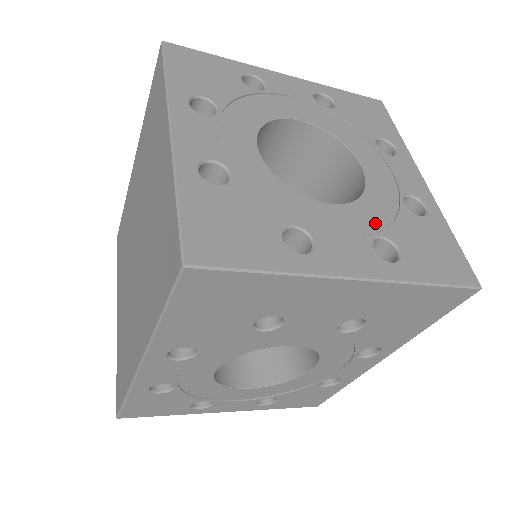
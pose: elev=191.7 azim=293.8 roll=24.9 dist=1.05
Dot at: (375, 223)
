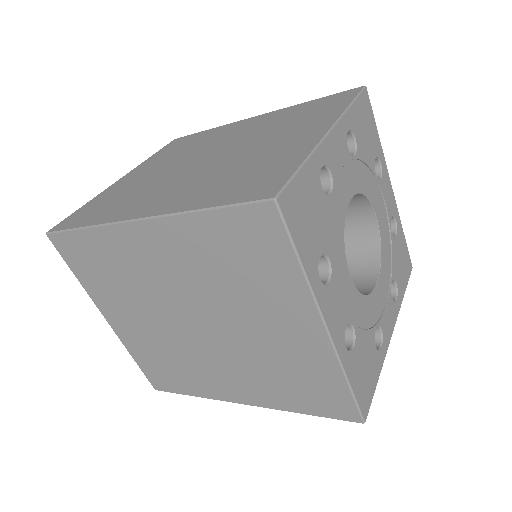
Dot at: (388, 272)
